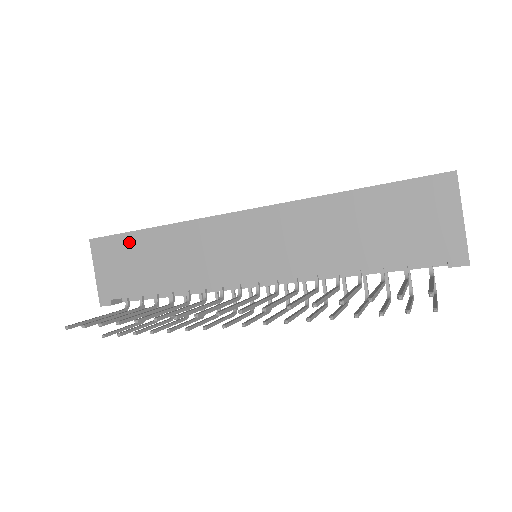
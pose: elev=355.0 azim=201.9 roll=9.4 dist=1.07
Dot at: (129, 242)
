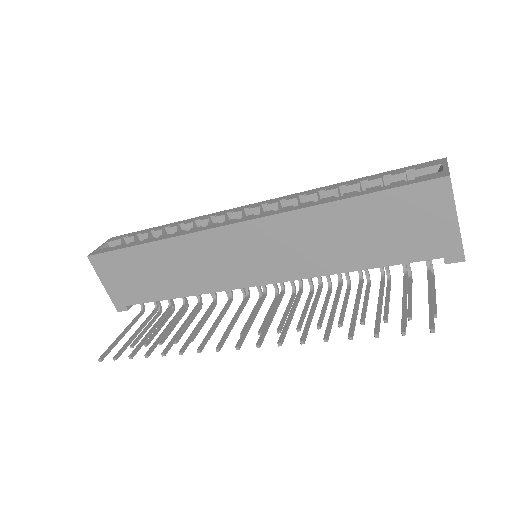
Dot at: (128, 257)
